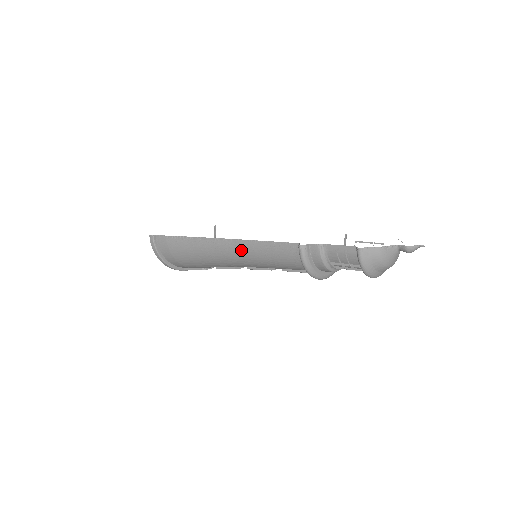
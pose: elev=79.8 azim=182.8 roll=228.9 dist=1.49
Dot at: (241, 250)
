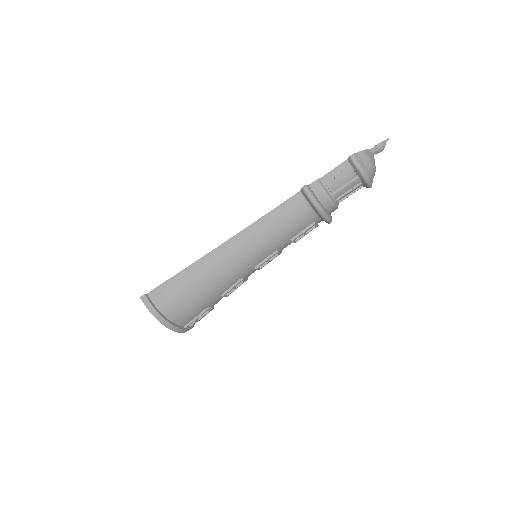
Dot at: (248, 240)
